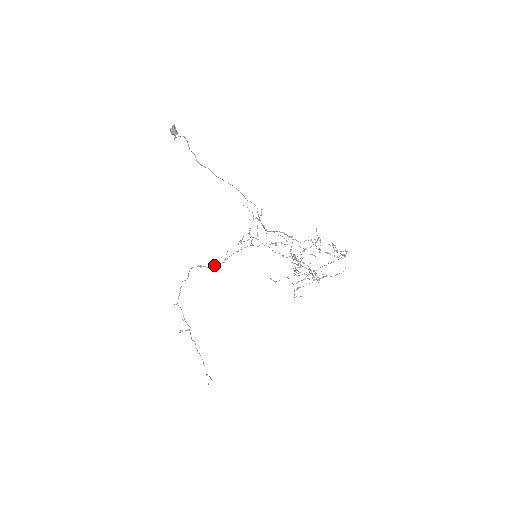
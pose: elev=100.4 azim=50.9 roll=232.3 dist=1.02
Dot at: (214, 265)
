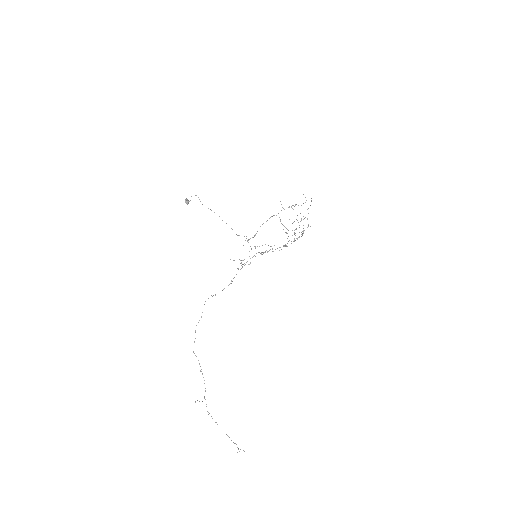
Dot at: occluded
